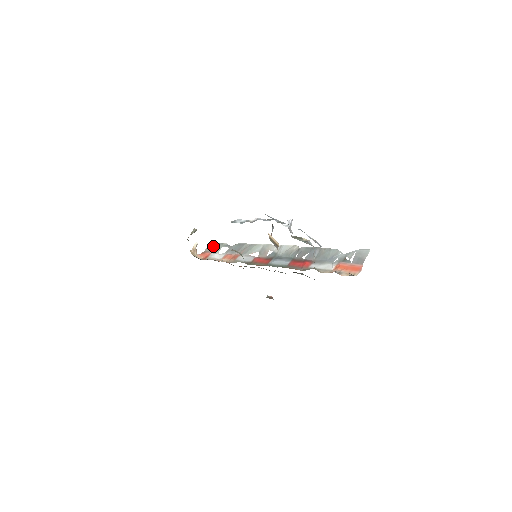
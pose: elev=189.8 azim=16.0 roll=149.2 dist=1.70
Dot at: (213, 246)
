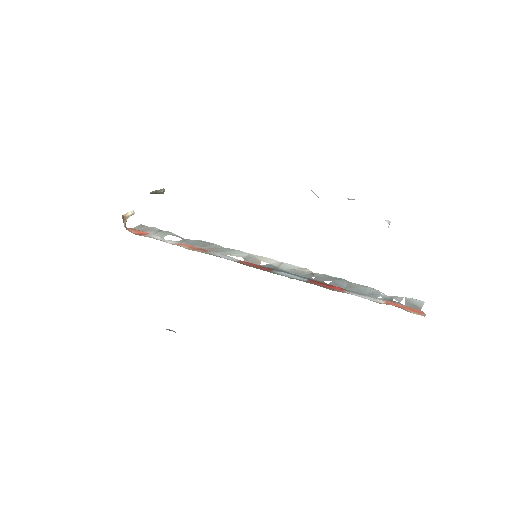
Dot at: (151, 228)
